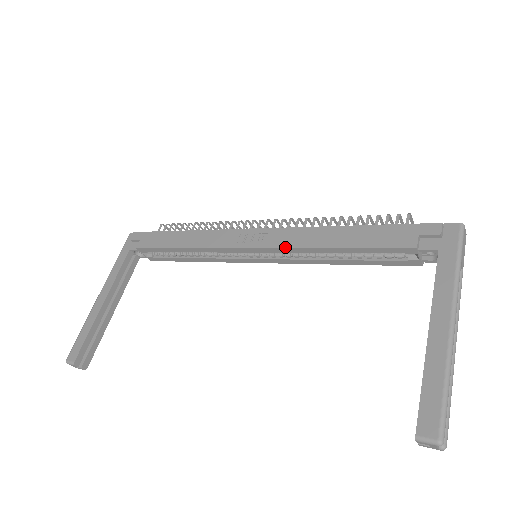
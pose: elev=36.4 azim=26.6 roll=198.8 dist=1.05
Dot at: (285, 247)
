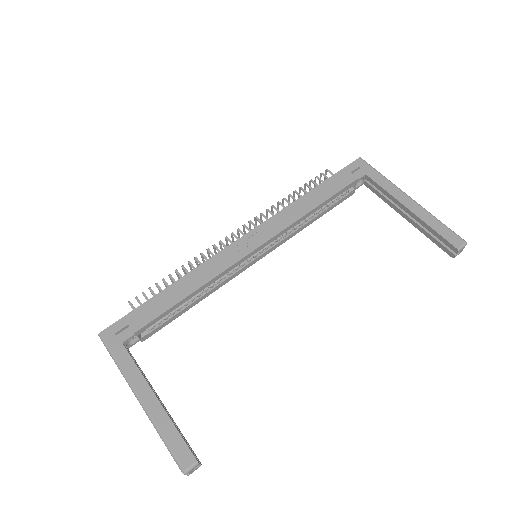
Dot at: (282, 230)
